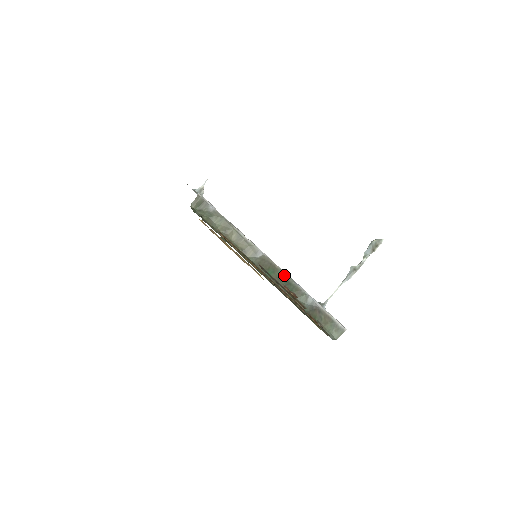
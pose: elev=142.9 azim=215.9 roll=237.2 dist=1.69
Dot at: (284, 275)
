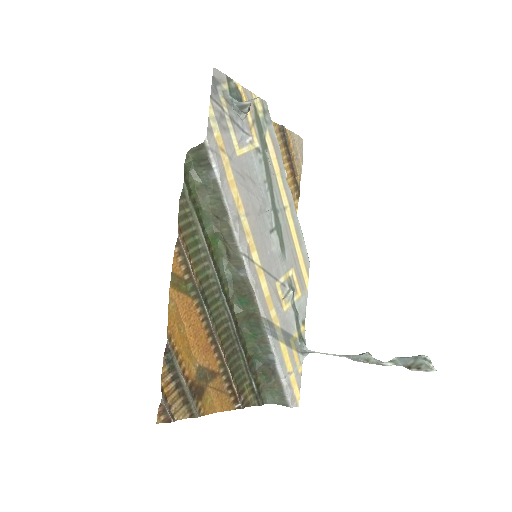
Dot at: (258, 315)
